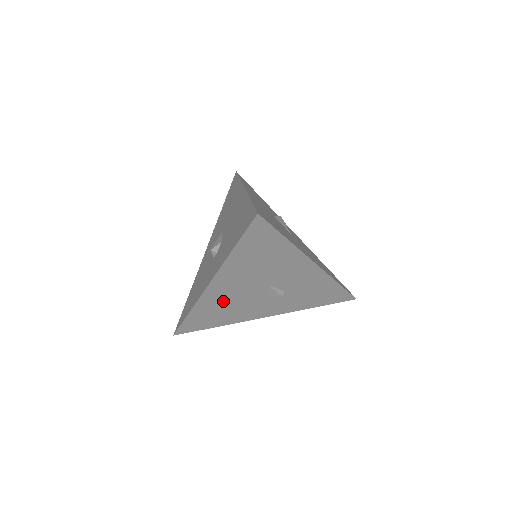
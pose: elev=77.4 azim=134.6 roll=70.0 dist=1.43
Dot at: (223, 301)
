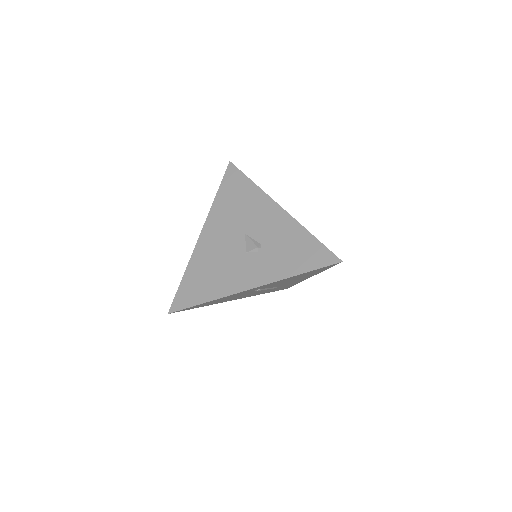
Dot at: (211, 257)
